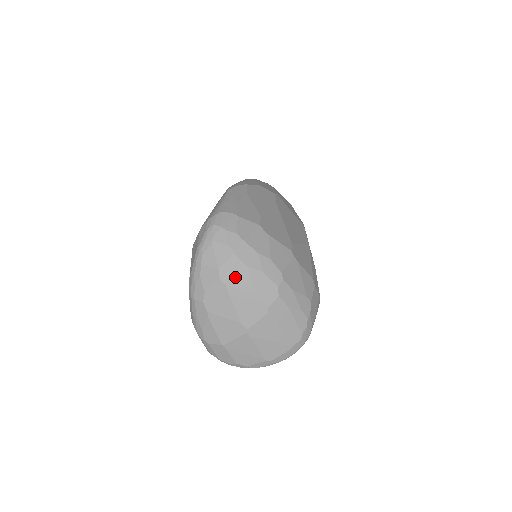
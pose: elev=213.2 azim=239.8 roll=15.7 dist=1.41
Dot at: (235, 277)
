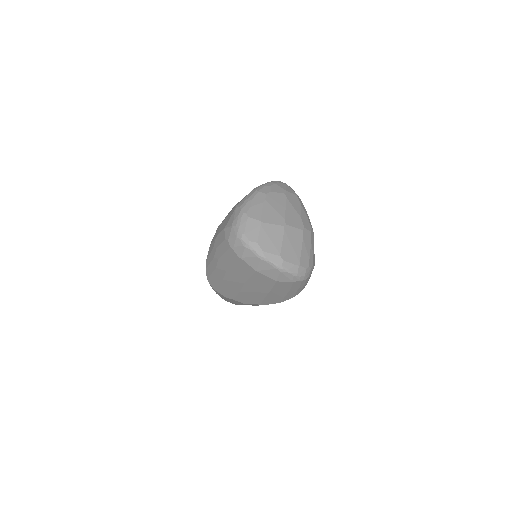
Dot at: (293, 201)
